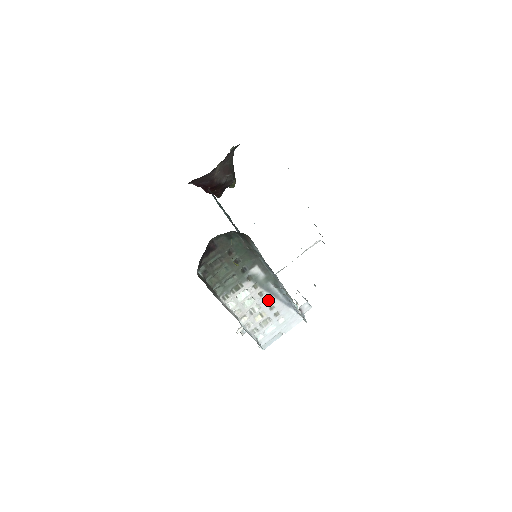
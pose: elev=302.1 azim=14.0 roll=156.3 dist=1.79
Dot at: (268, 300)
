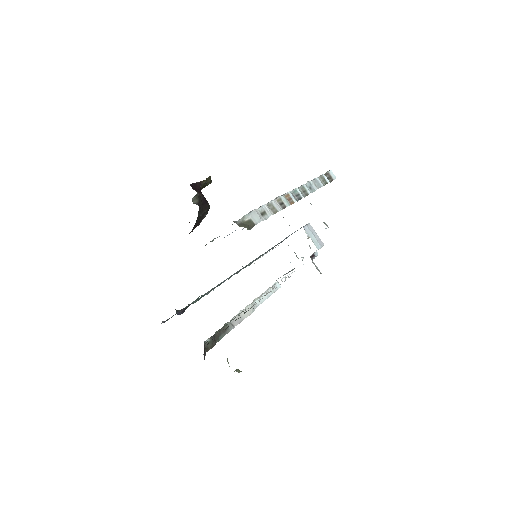
Dot at: occluded
